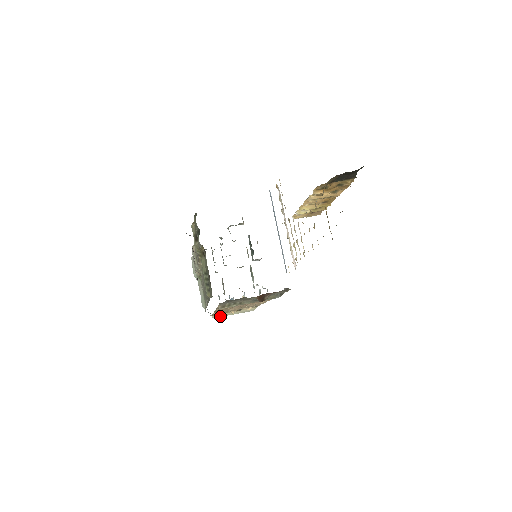
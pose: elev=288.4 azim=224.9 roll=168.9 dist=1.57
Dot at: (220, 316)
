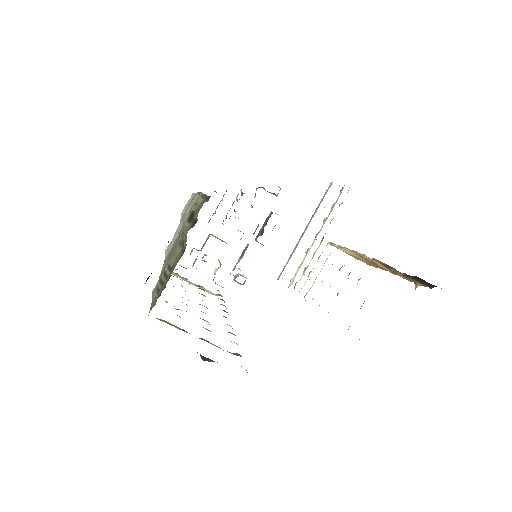
Dot at: (176, 275)
